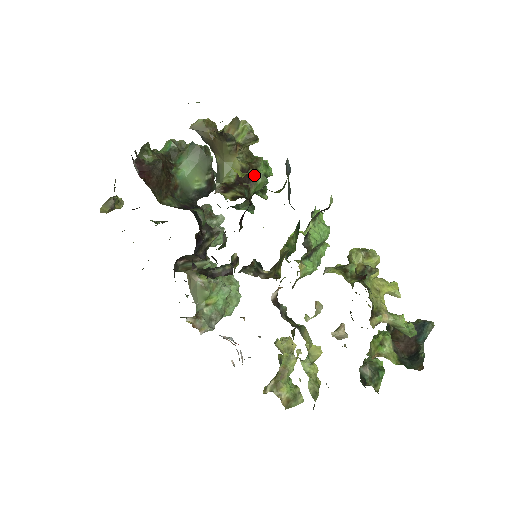
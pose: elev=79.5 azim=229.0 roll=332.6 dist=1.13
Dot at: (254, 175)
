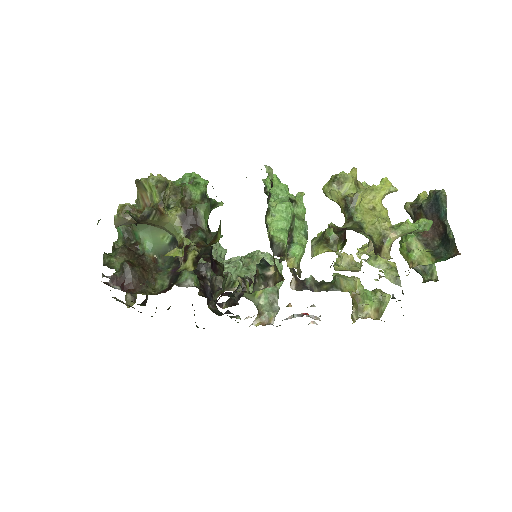
Dot at: (194, 211)
